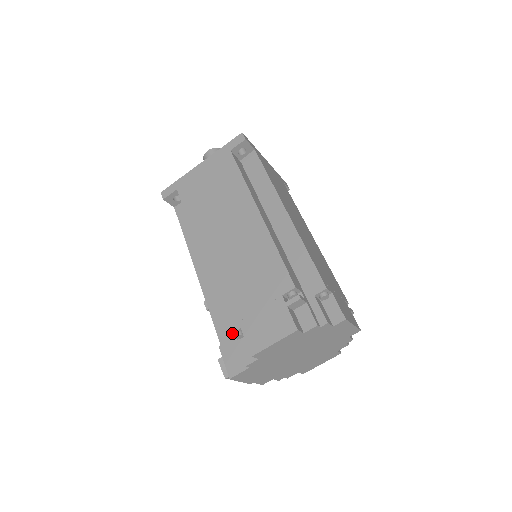
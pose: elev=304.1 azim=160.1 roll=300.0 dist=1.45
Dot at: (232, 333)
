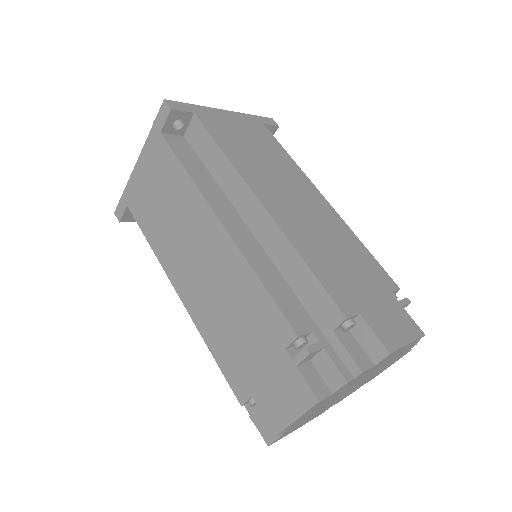
Dot at: (244, 403)
